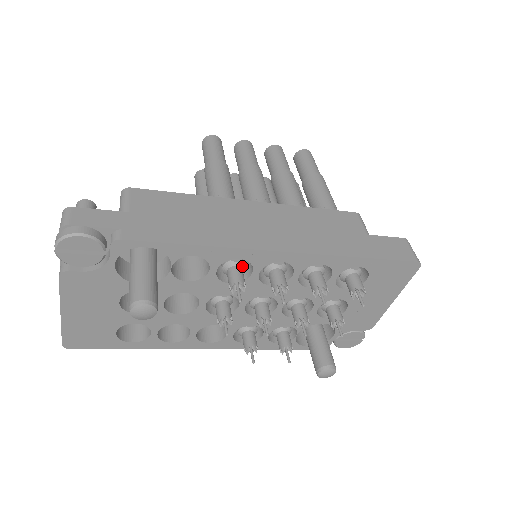
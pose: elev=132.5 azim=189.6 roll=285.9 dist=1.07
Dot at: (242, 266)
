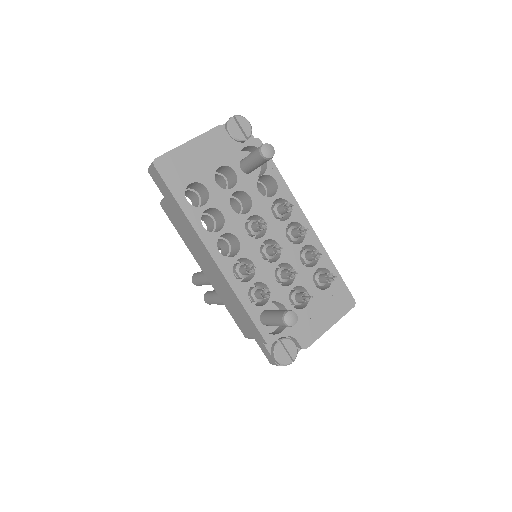
Dot at: occluded
